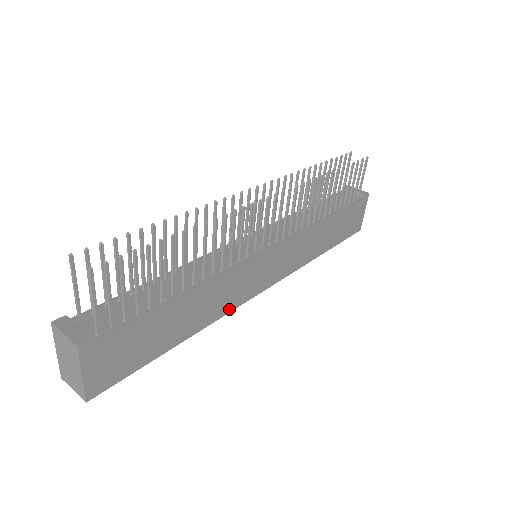
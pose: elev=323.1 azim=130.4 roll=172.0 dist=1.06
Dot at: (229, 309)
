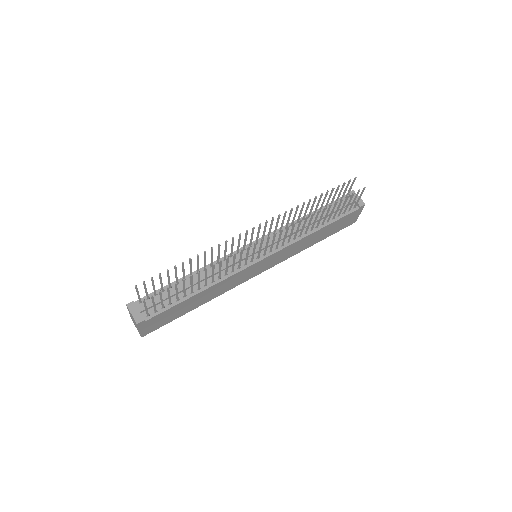
Dot at: (230, 288)
